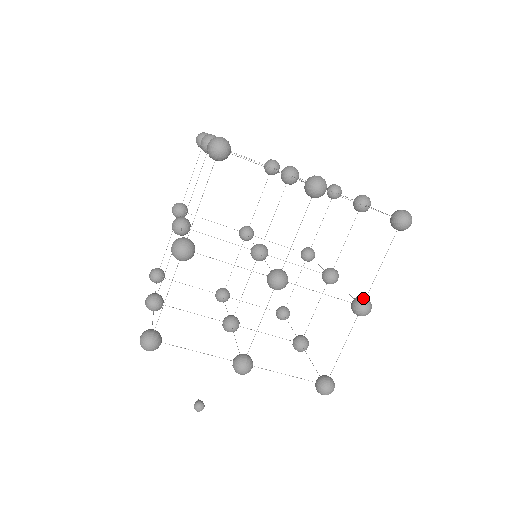
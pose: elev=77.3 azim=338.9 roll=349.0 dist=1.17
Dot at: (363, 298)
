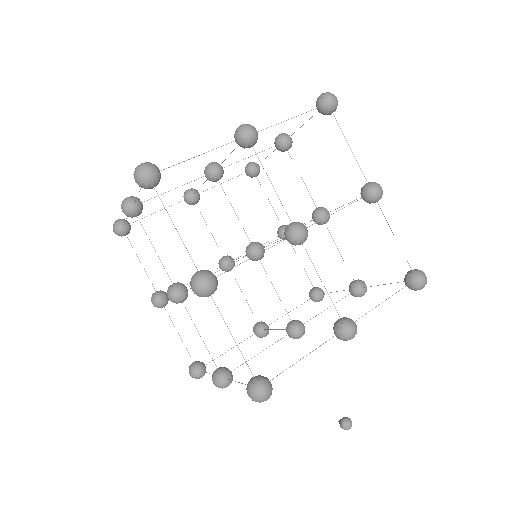
Dot at: (366, 185)
